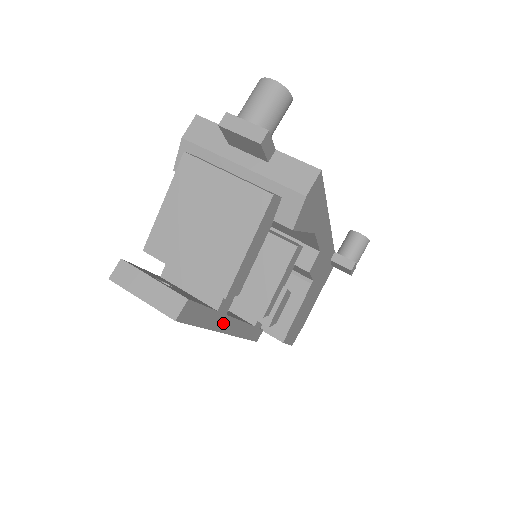
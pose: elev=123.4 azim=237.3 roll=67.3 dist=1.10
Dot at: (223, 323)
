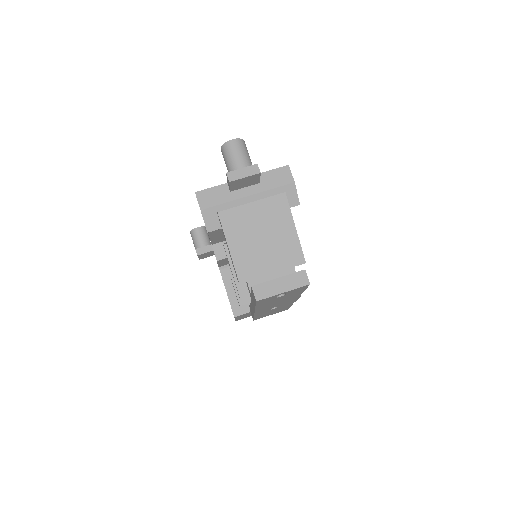
Dot at: occluded
